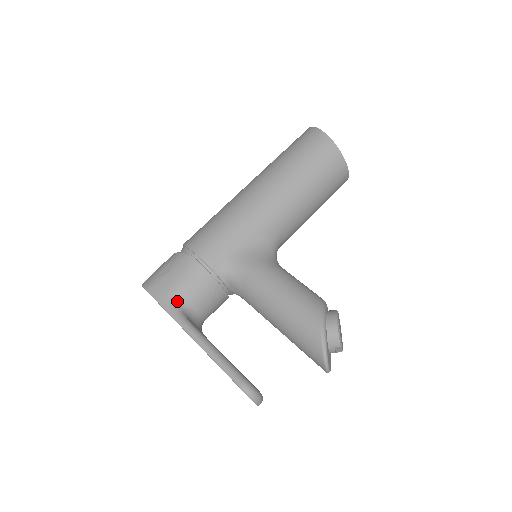
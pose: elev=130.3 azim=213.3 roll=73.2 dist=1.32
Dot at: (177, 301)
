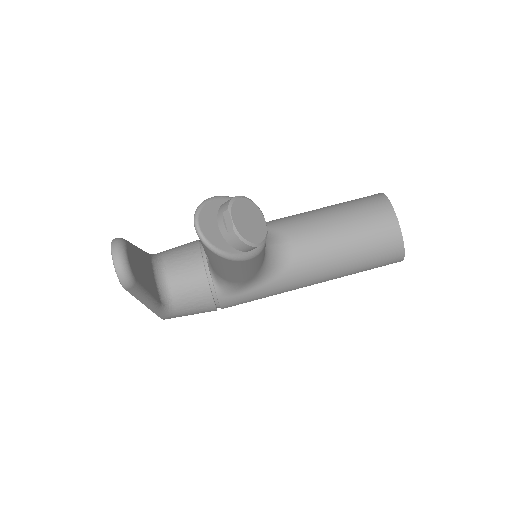
Dot at: (158, 254)
